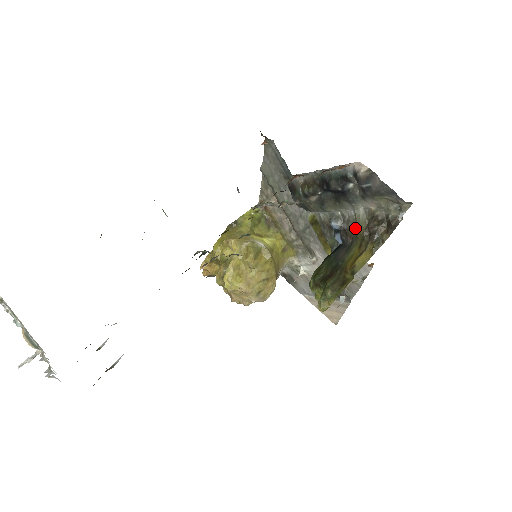
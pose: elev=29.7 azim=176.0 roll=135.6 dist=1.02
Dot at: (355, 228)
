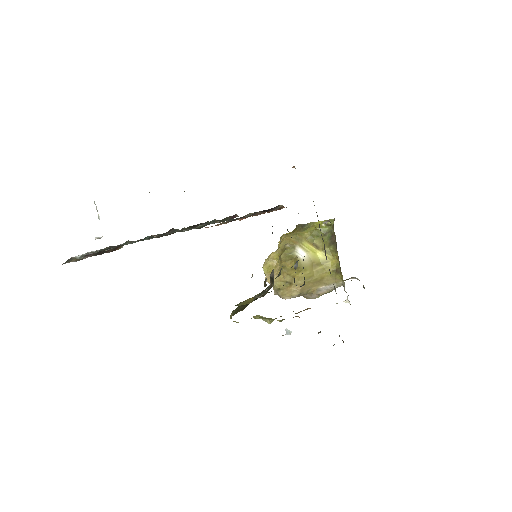
Dot at: occluded
